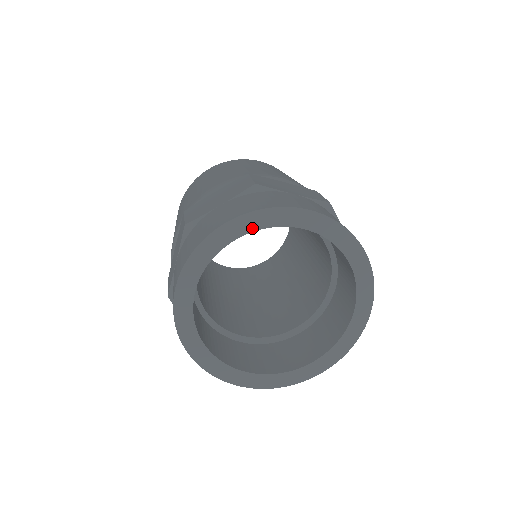
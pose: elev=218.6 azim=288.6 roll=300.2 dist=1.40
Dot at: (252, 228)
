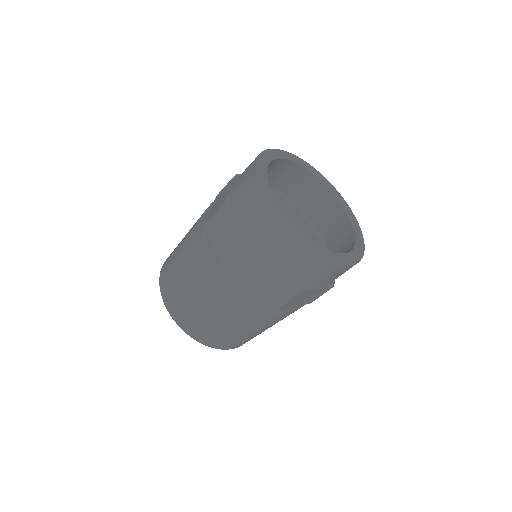
Dot at: (293, 160)
